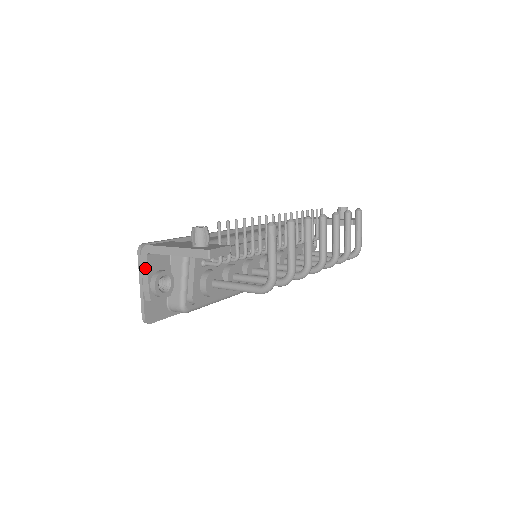
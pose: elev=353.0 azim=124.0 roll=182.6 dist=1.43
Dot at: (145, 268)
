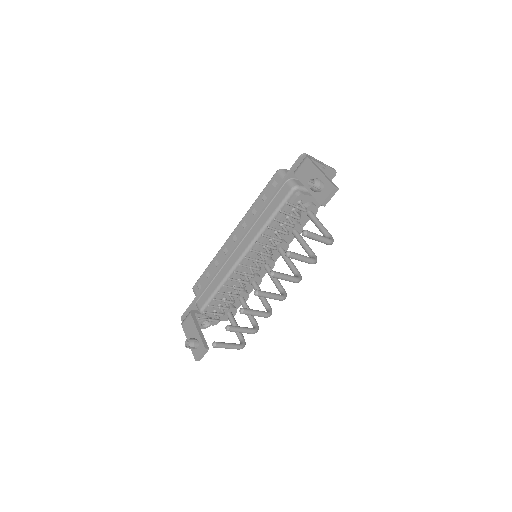
Dot at: occluded
